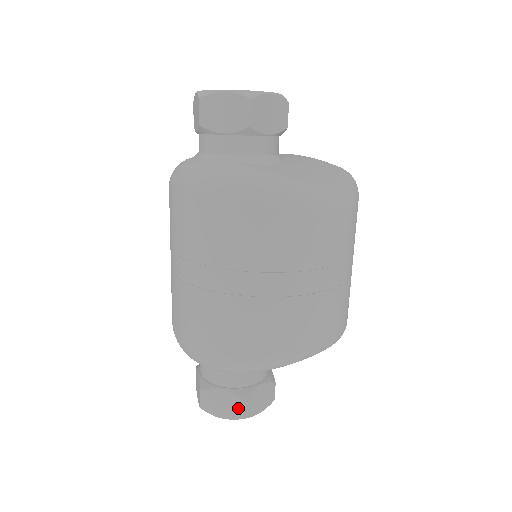
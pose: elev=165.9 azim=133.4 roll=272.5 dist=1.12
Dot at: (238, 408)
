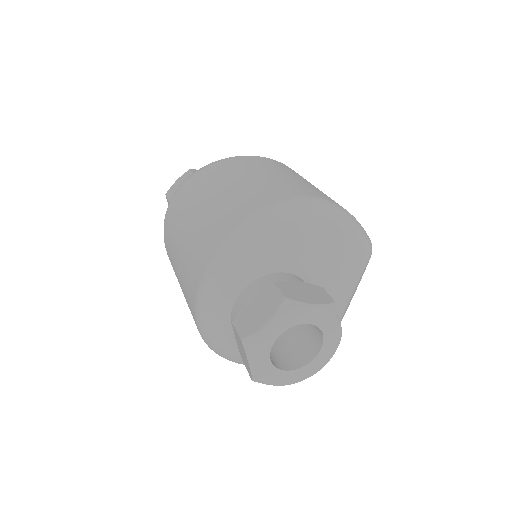
Dot at: (275, 295)
